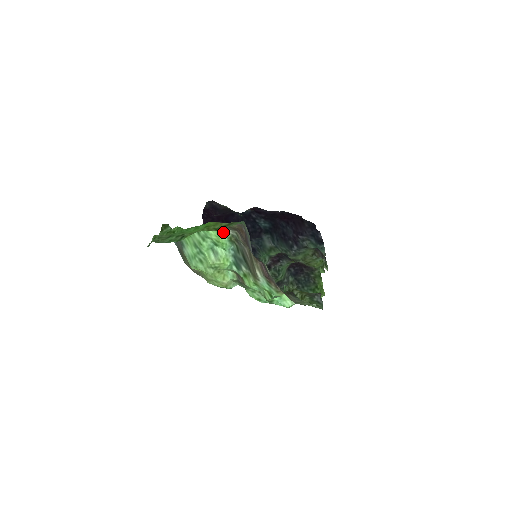
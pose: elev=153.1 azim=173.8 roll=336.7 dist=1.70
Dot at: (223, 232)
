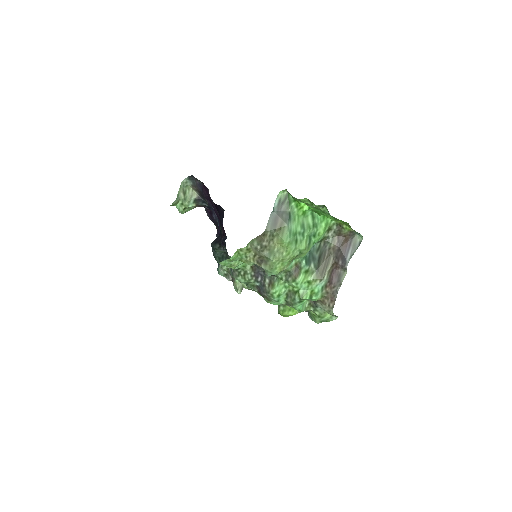
Dot at: (327, 230)
